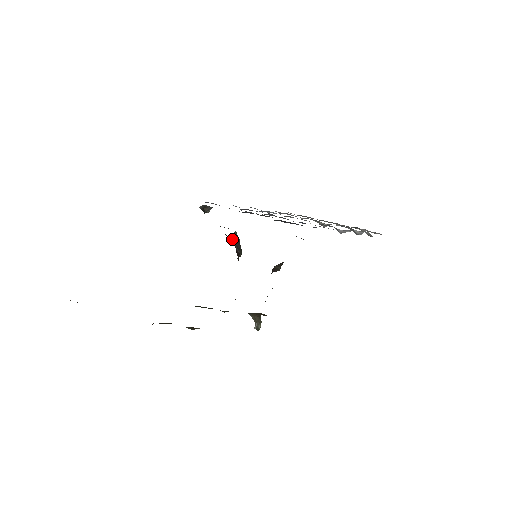
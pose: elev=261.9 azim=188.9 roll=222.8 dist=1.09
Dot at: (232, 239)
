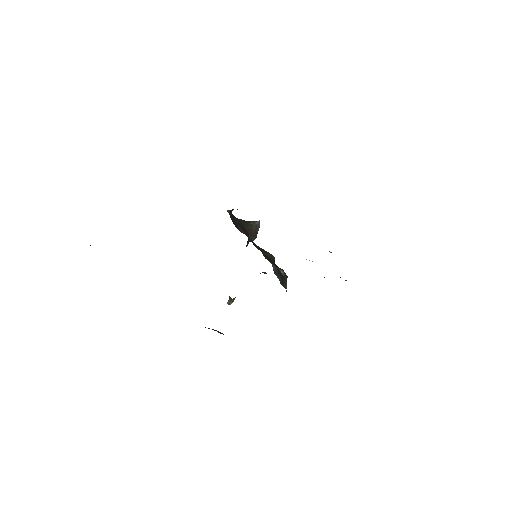
Dot at: (251, 229)
